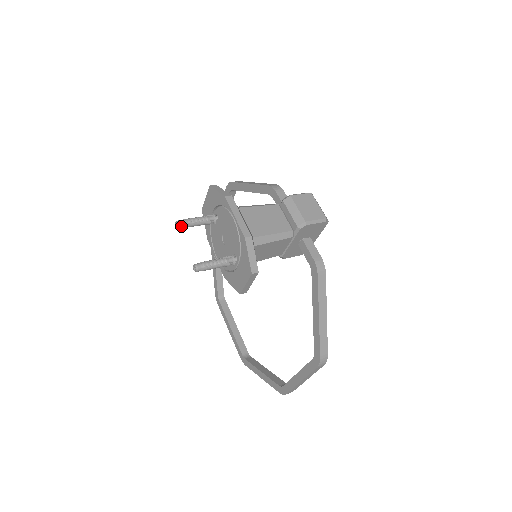
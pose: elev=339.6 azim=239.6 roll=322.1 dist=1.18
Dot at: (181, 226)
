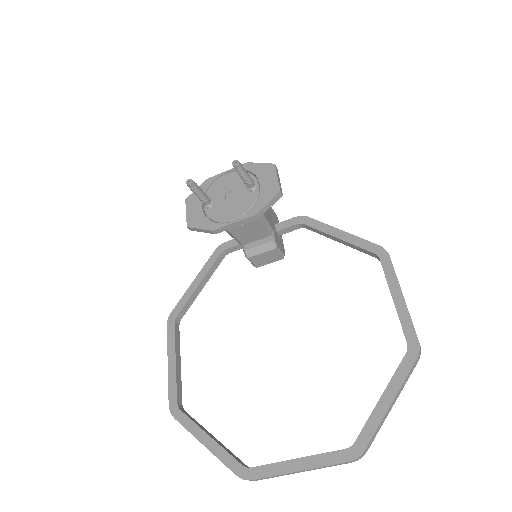
Dot at: (193, 181)
